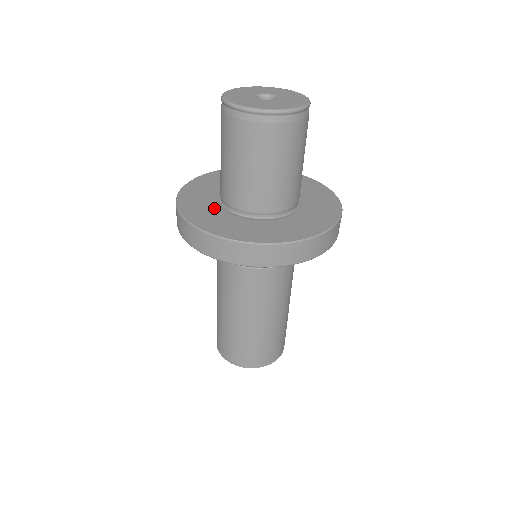
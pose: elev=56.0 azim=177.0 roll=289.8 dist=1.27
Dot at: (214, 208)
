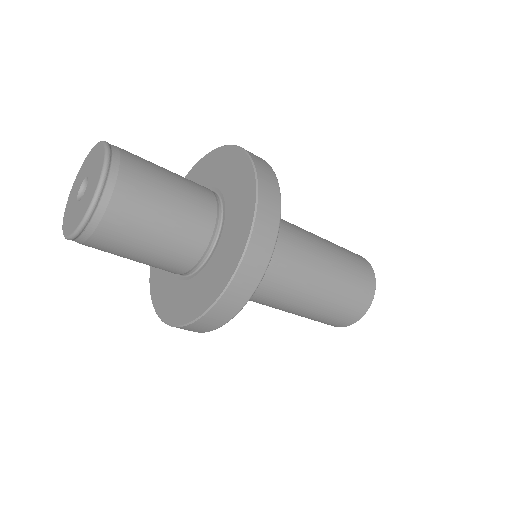
Dot at: (187, 287)
